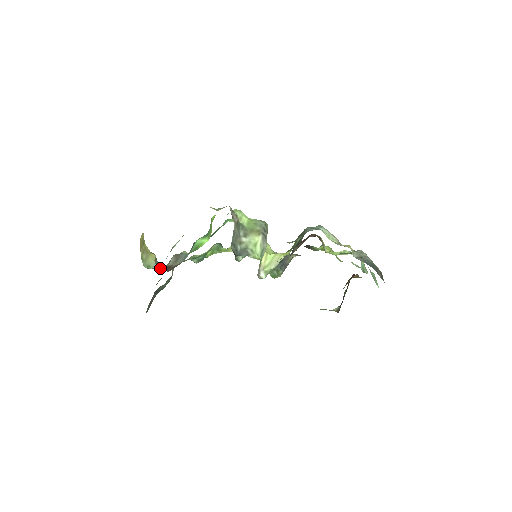
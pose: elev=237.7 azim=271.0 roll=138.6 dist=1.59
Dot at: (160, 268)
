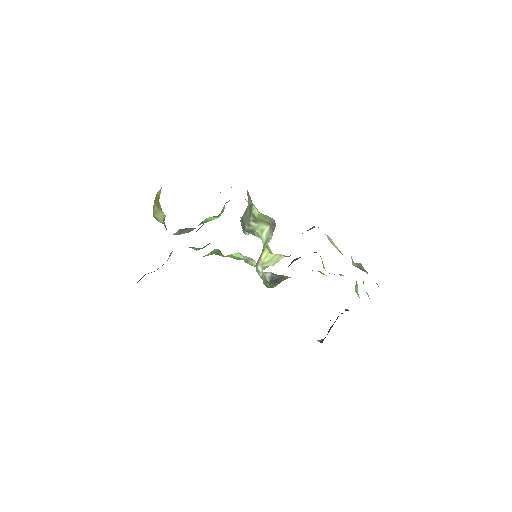
Dot at: (166, 228)
